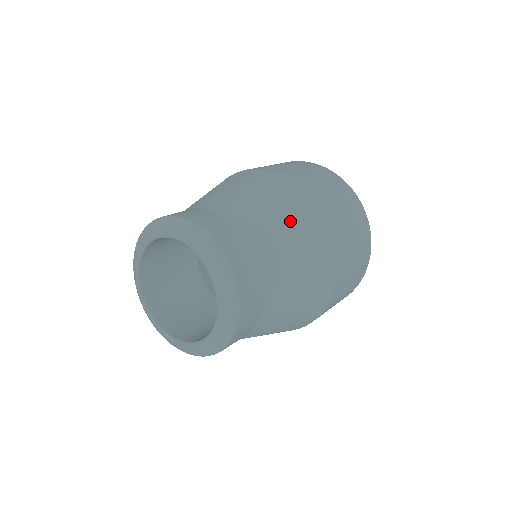
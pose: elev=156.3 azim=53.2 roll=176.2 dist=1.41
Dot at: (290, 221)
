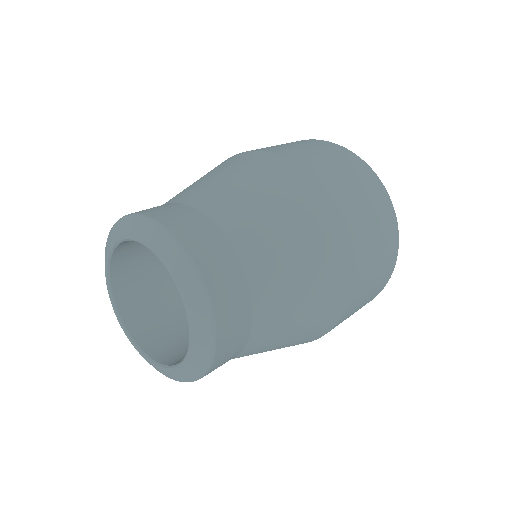
Dot at: (310, 278)
